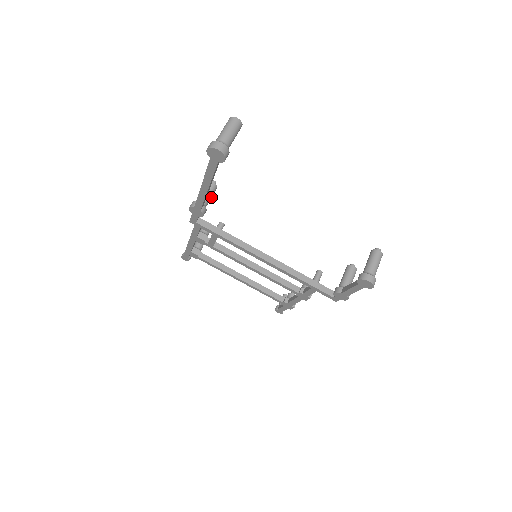
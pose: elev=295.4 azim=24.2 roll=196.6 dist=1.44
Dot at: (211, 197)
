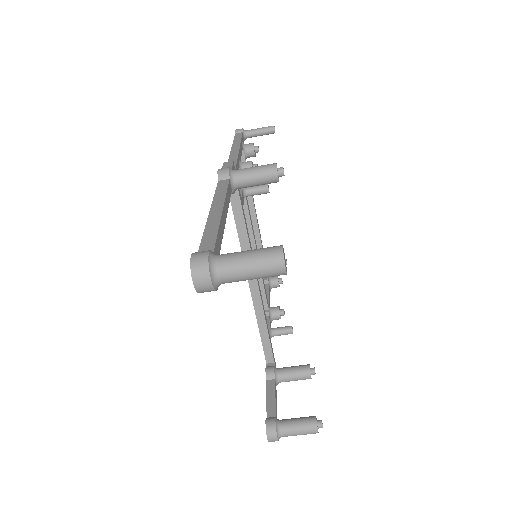
Dot at: (258, 184)
